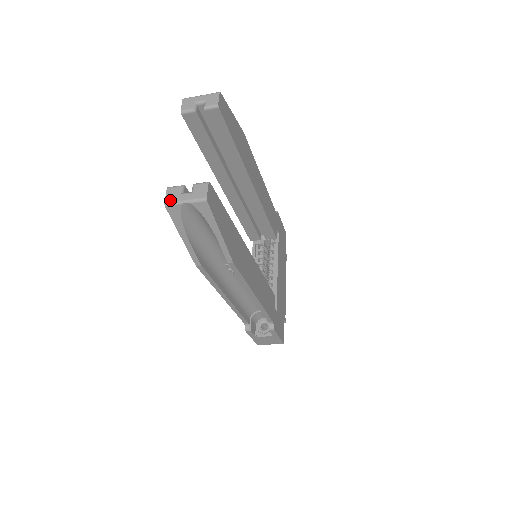
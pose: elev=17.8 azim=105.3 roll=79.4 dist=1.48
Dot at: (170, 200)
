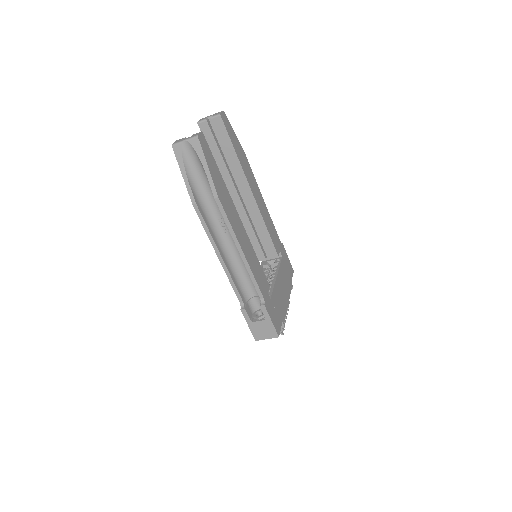
Dot at: (176, 142)
